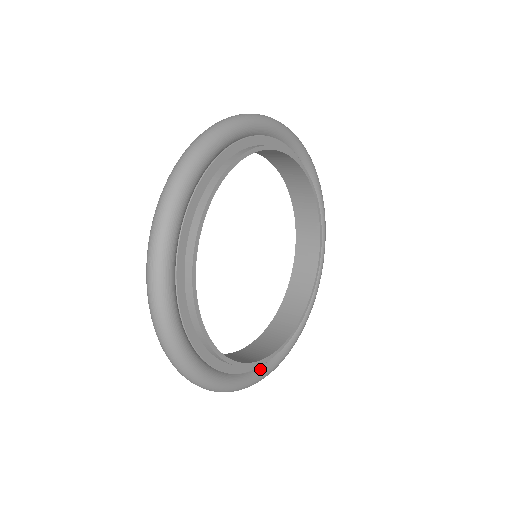
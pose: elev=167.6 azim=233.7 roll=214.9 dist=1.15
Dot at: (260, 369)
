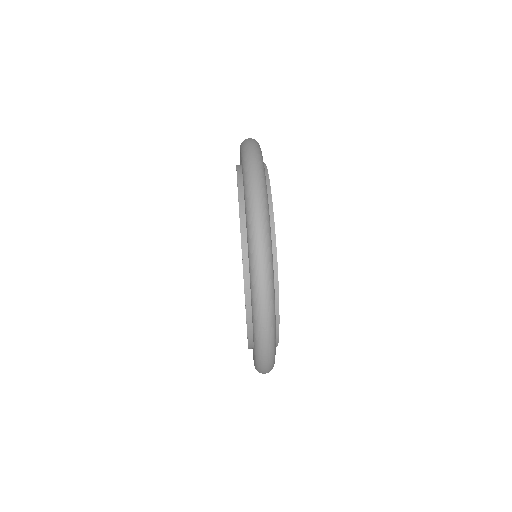
Dot at: occluded
